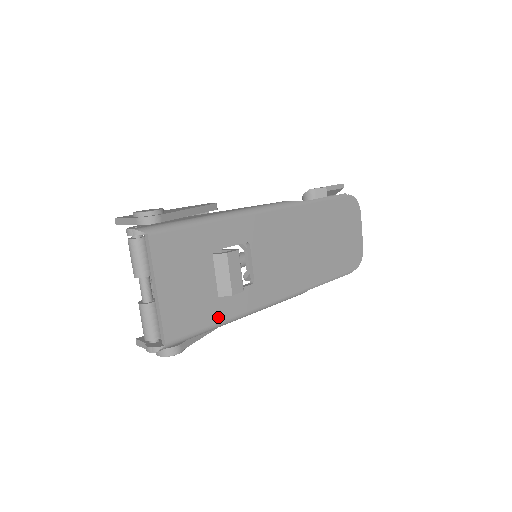
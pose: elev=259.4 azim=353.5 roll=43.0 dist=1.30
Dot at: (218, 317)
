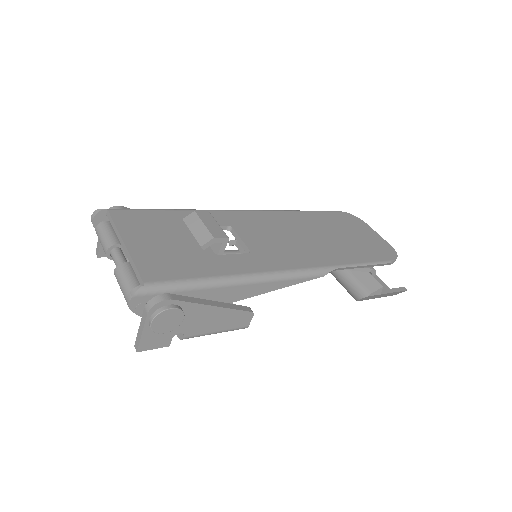
Dot at: (212, 272)
